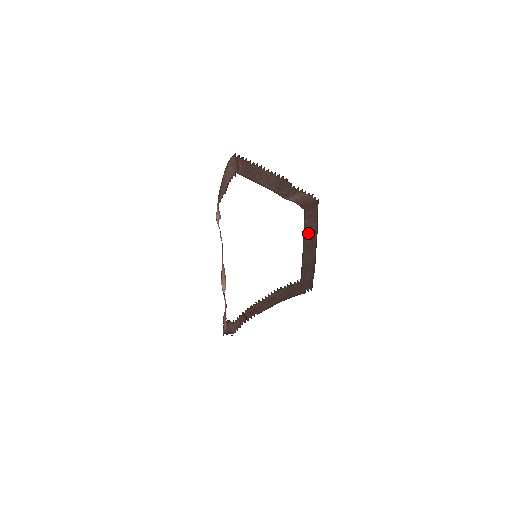
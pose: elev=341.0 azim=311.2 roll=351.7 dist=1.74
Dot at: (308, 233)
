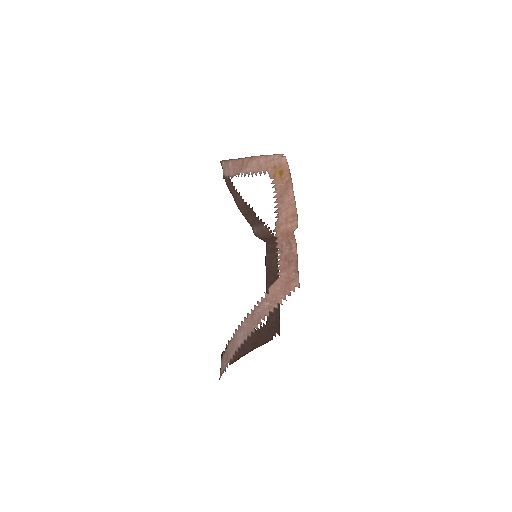
Dot at: (270, 268)
